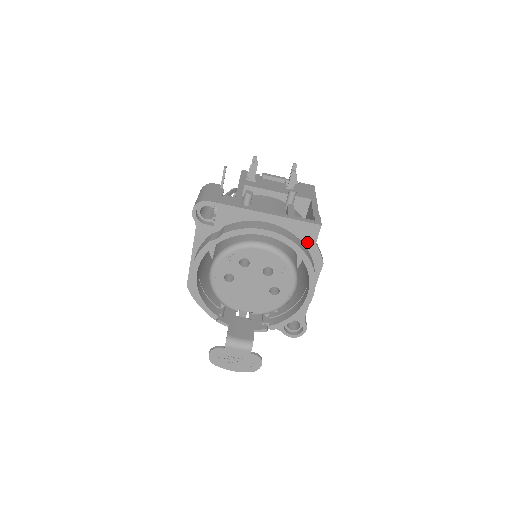
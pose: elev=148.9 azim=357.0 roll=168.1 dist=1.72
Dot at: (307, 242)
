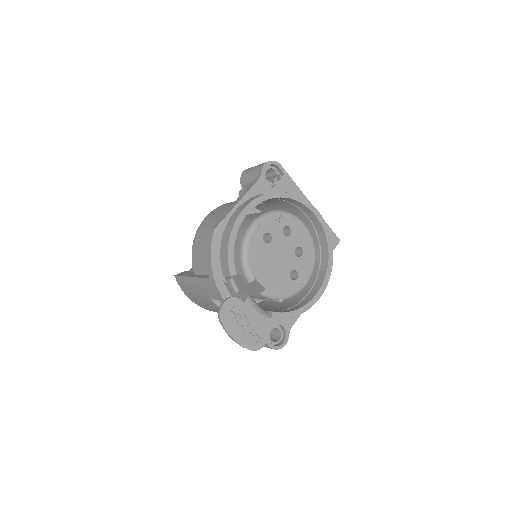
Dot at: occluded
